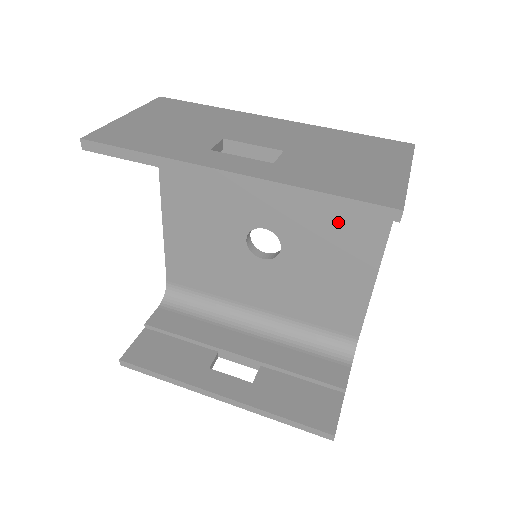
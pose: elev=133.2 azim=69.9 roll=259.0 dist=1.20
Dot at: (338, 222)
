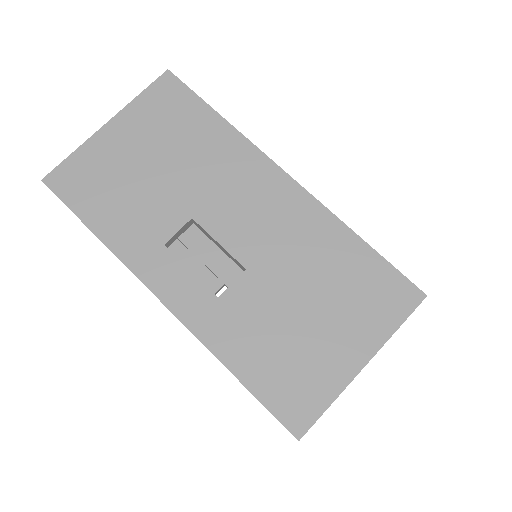
Dot at: occluded
